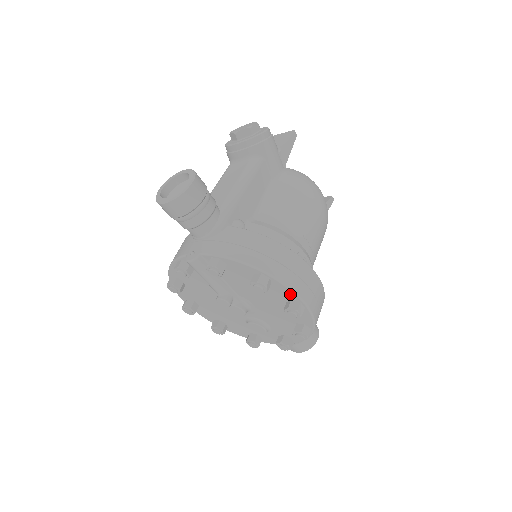
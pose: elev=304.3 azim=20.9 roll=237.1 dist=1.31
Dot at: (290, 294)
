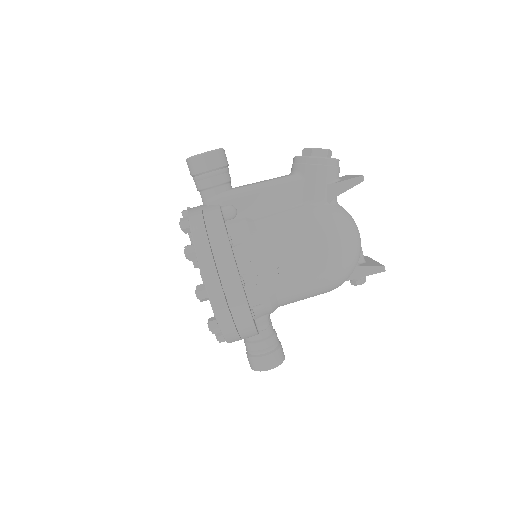
Dot at: (202, 276)
